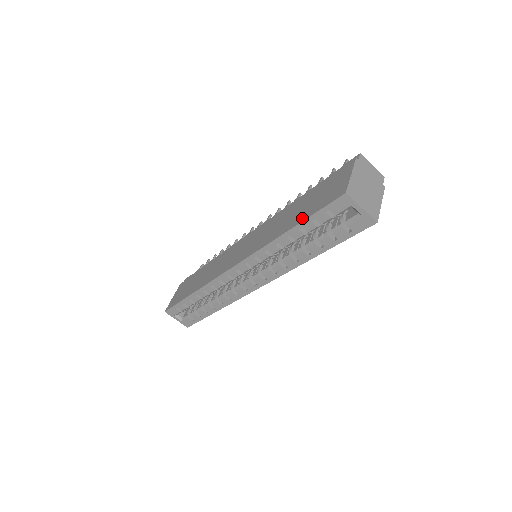
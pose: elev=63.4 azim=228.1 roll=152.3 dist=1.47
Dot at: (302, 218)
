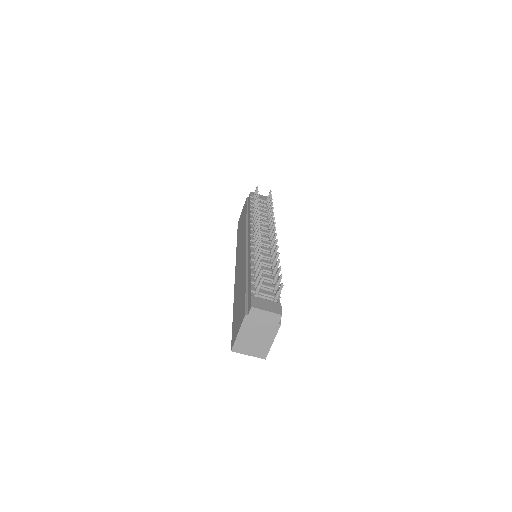
Dot at: (233, 317)
